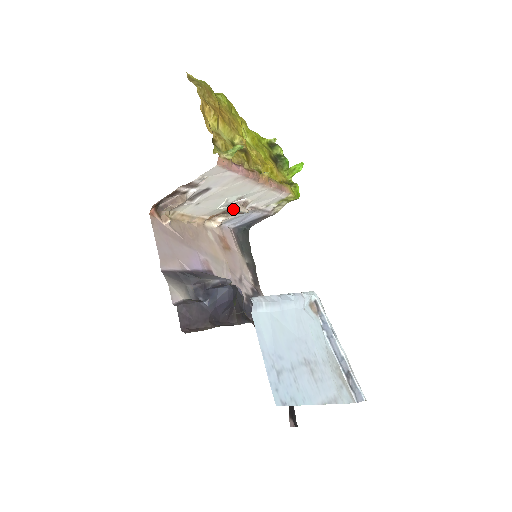
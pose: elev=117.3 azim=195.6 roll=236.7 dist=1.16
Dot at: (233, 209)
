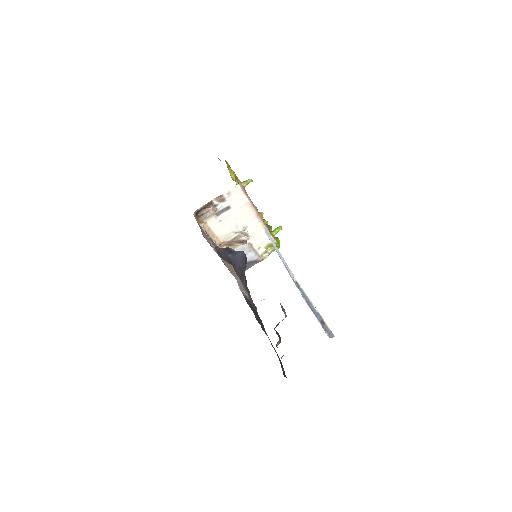
Dot at: (240, 235)
